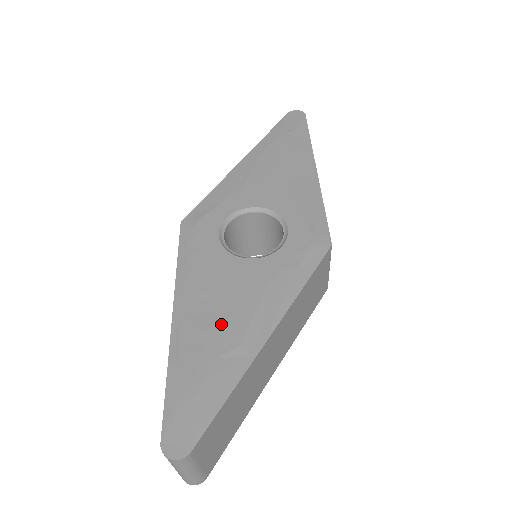
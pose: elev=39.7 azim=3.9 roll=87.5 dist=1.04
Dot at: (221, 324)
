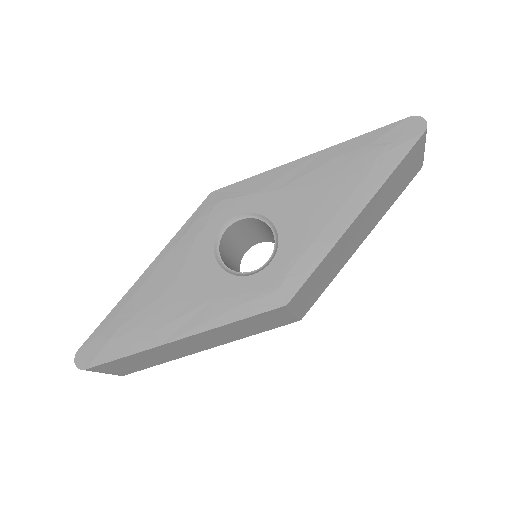
Dot at: (160, 305)
